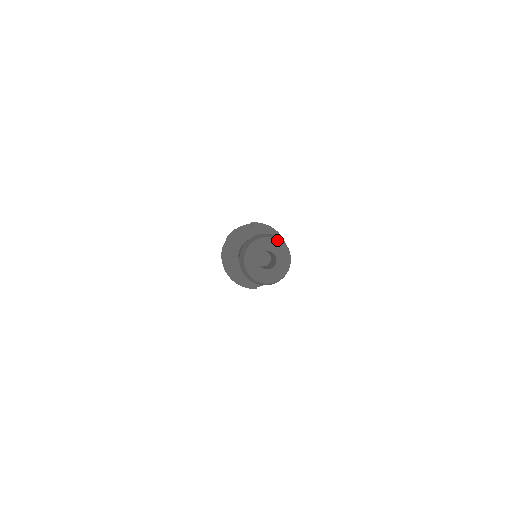
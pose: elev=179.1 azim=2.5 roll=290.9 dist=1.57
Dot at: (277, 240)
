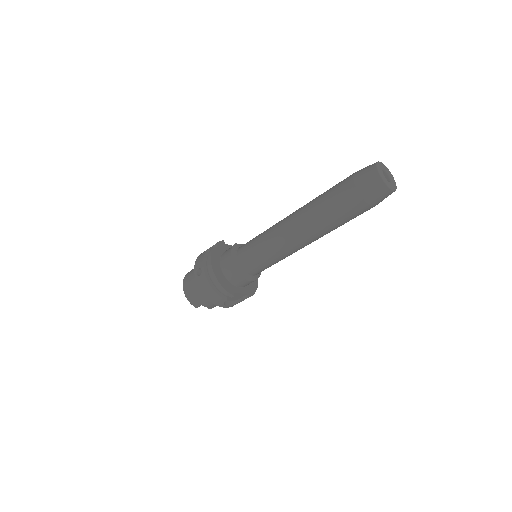
Dot at: occluded
